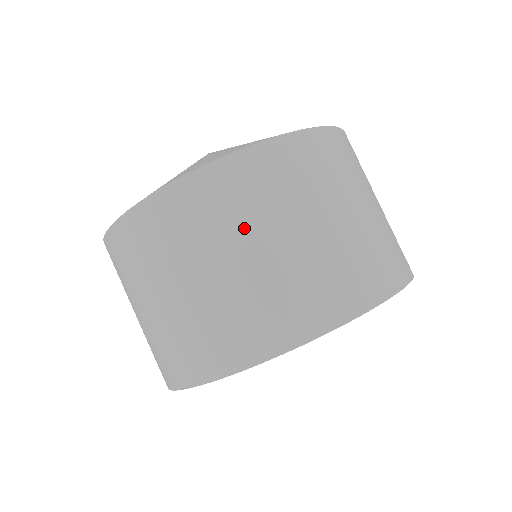
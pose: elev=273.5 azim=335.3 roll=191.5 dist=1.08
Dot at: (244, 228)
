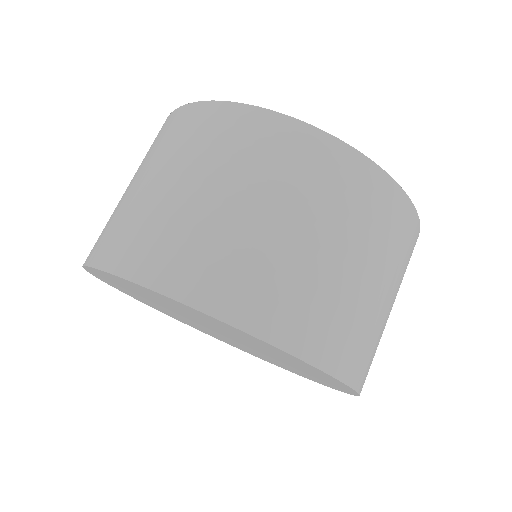
Dot at: (181, 160)
